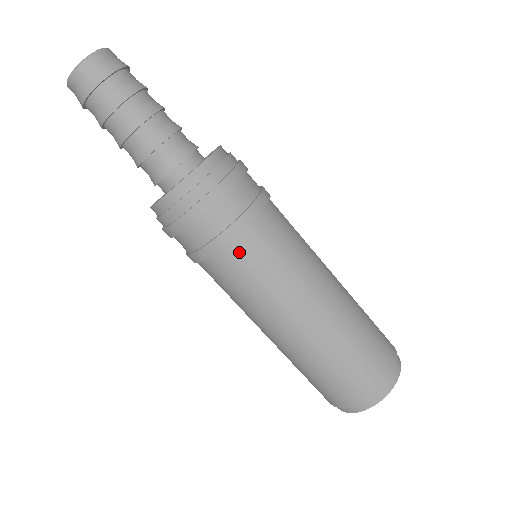
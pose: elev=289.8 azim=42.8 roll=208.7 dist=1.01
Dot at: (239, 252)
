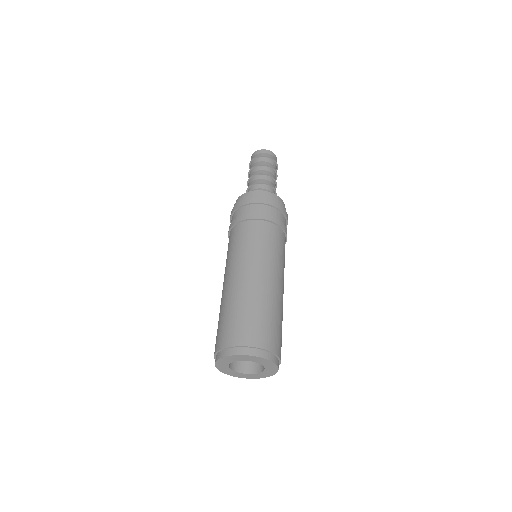
Dot at: (245, 227)
